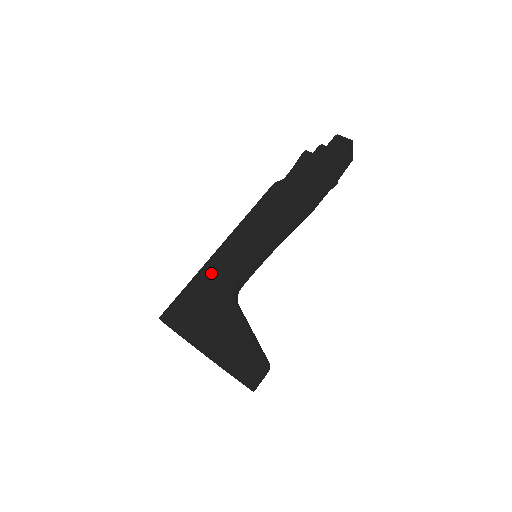
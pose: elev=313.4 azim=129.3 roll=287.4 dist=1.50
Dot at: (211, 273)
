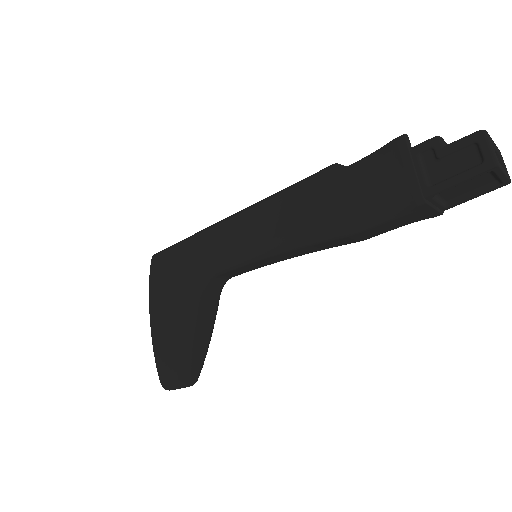
Dot at: (199, 247)
